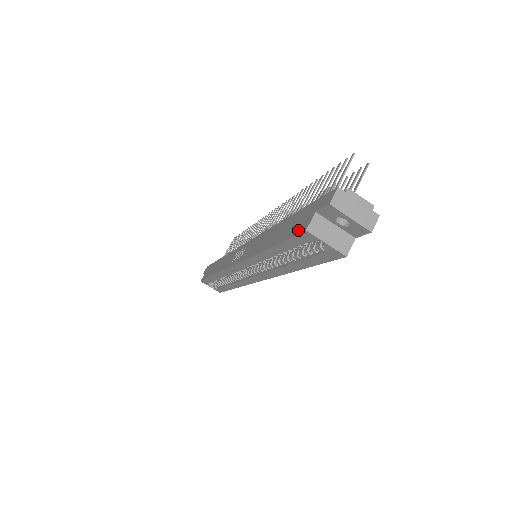
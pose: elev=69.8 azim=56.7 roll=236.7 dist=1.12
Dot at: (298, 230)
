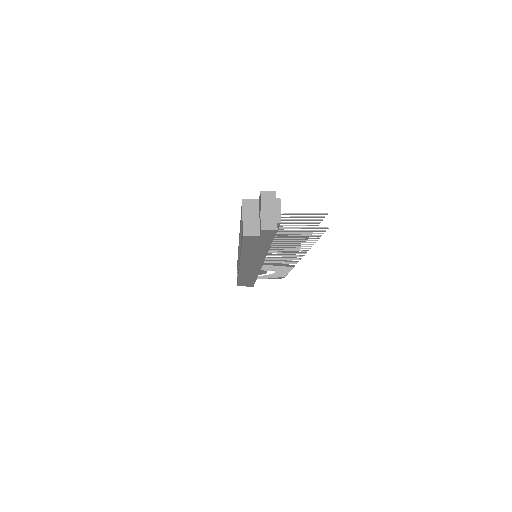
Dot at: occluded
